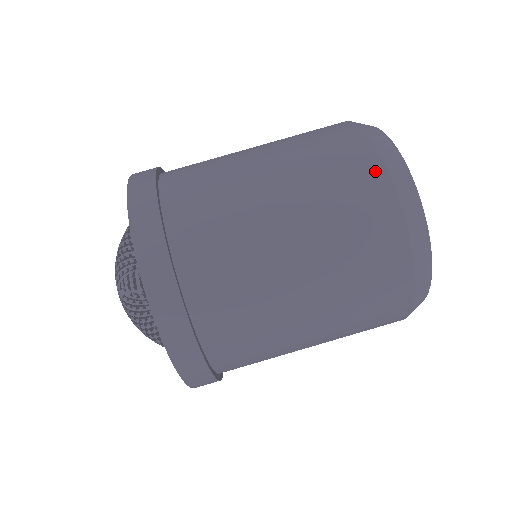
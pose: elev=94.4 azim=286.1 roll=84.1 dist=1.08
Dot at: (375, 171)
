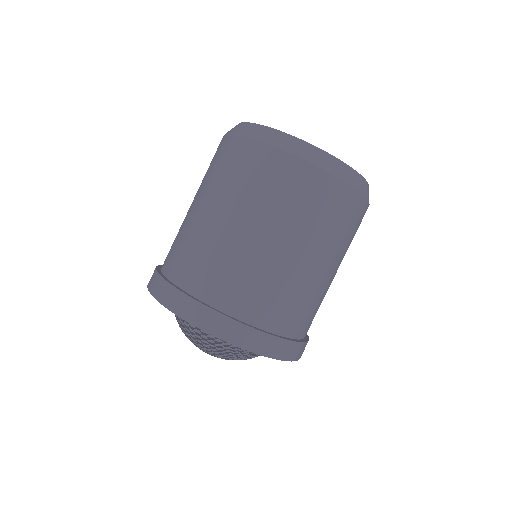
Dot at: (345, 193)
